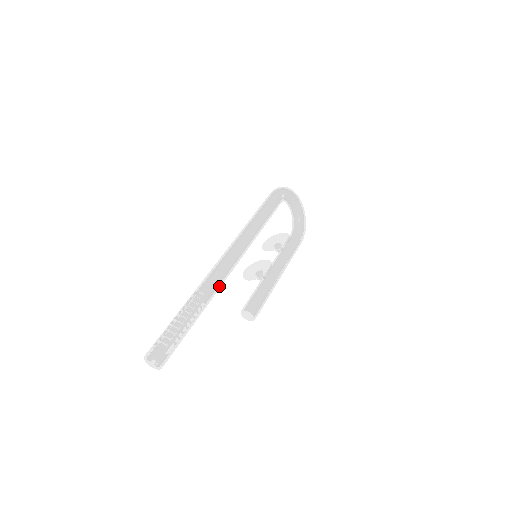
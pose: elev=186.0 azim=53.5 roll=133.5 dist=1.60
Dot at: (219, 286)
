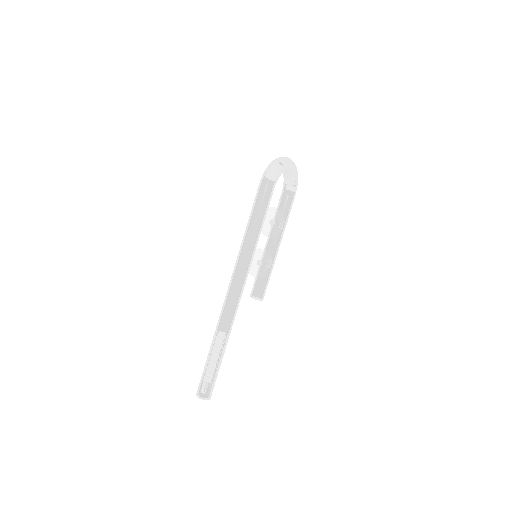
Dot at: occluded
